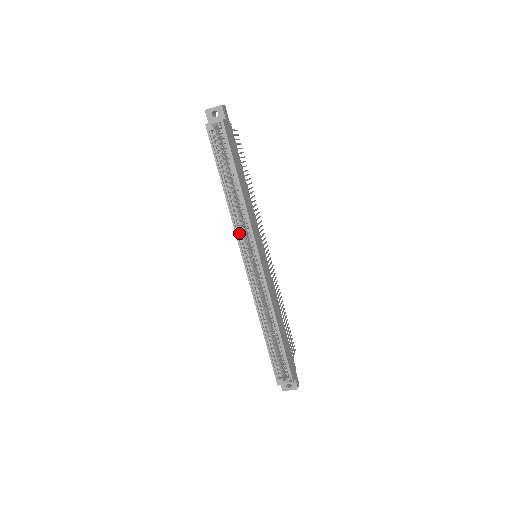
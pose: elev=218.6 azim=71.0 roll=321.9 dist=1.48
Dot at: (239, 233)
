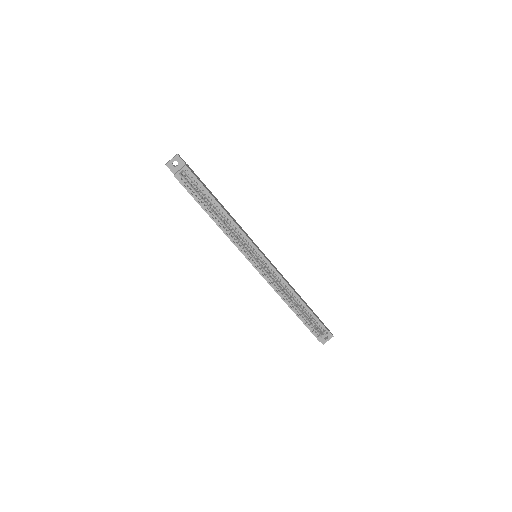
Dot at: (238, 245)
